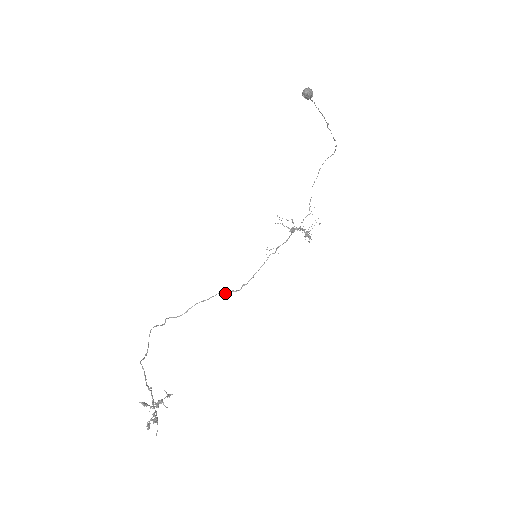
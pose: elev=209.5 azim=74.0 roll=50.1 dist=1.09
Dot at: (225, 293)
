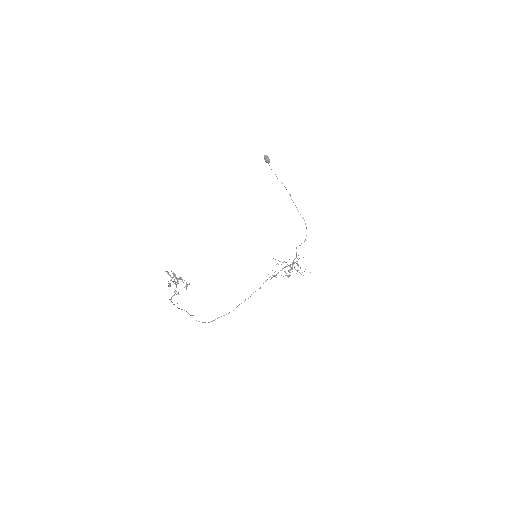
Dot at: occluded
